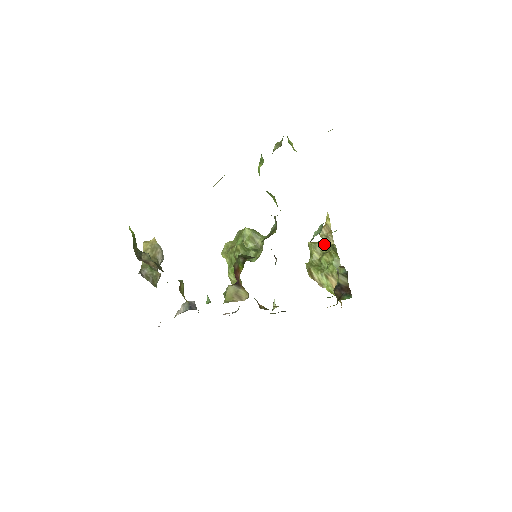
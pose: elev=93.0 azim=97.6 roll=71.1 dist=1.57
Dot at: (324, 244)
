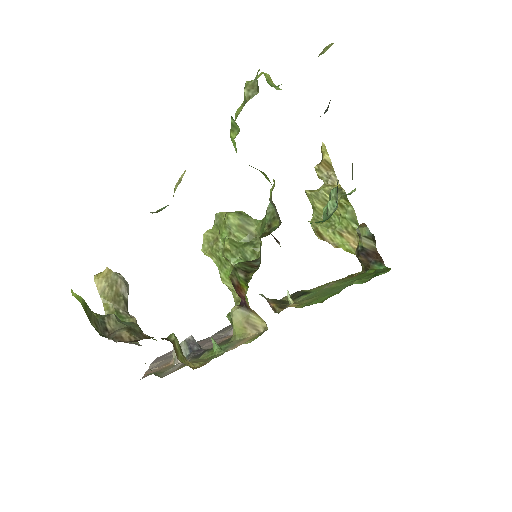
Dot at: (328, 191)
